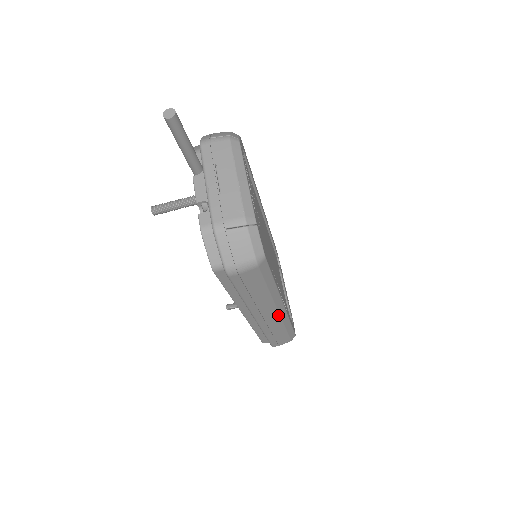
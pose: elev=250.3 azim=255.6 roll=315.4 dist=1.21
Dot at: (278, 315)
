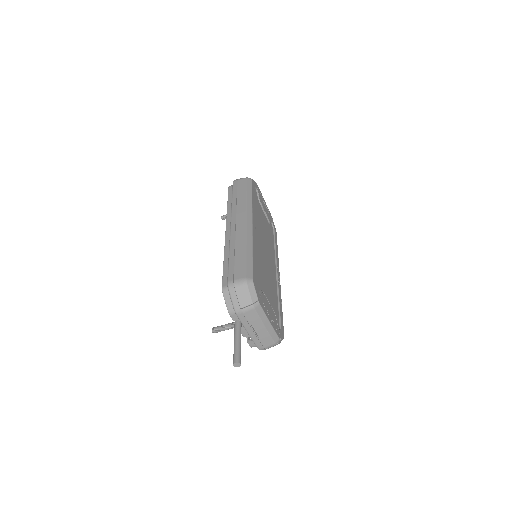
Dot at: occluded
